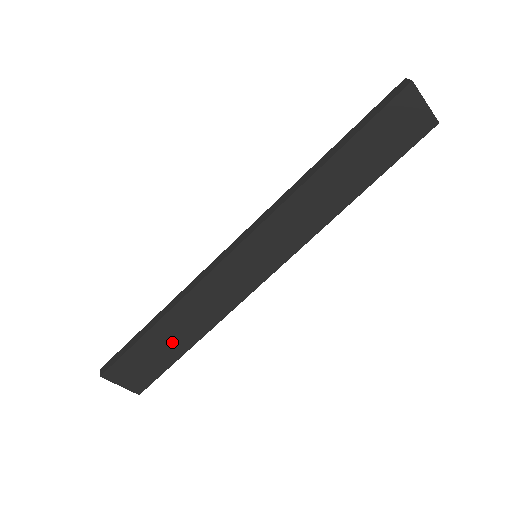
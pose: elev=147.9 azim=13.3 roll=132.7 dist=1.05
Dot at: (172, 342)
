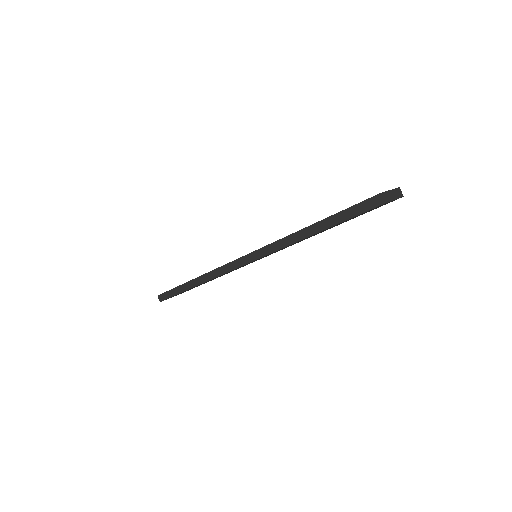
Dot at: occluded
